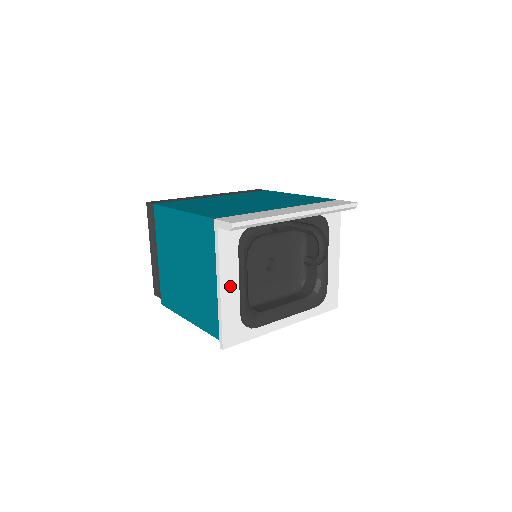
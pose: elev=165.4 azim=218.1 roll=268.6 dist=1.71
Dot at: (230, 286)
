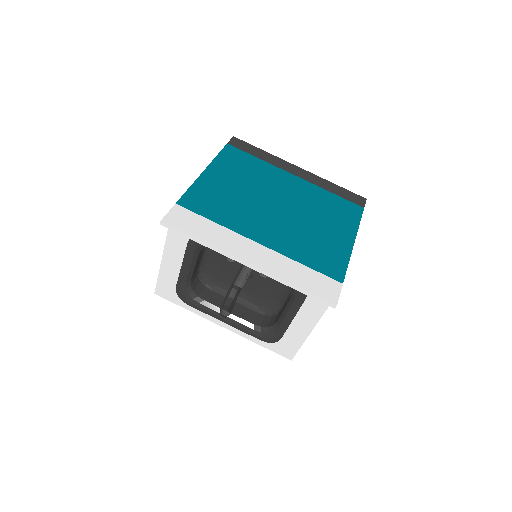
Dot at: (173, 260)
